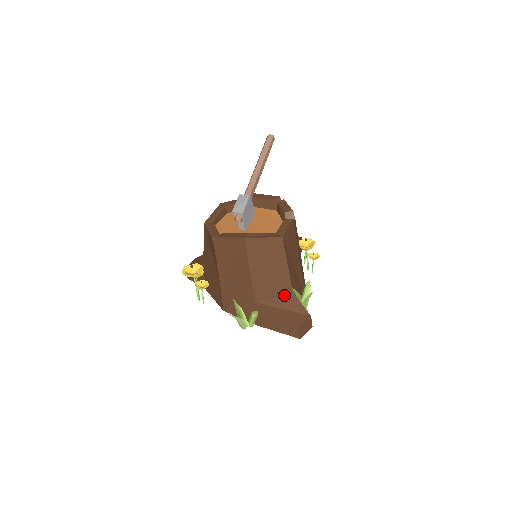
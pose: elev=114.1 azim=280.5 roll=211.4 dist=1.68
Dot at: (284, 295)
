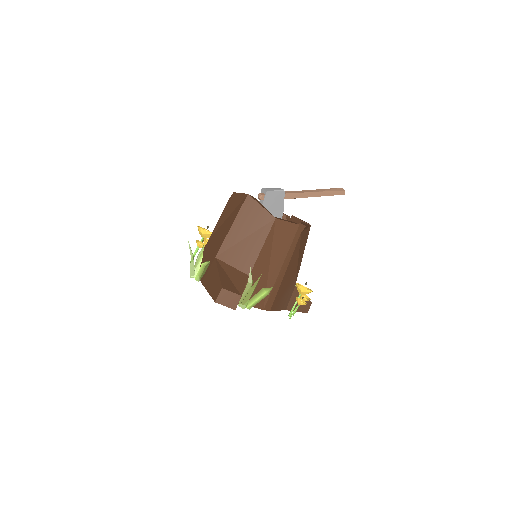
Dot at: (240, 272)
